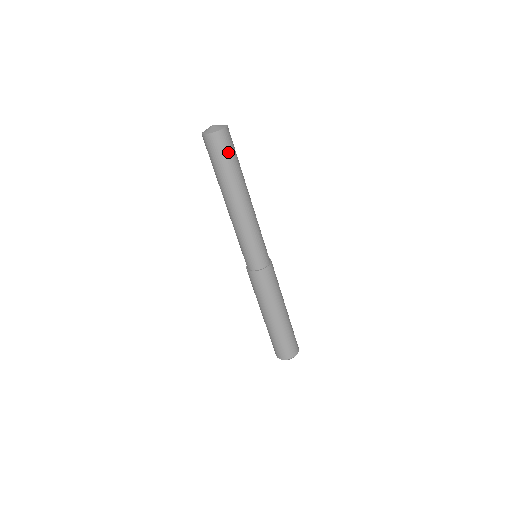
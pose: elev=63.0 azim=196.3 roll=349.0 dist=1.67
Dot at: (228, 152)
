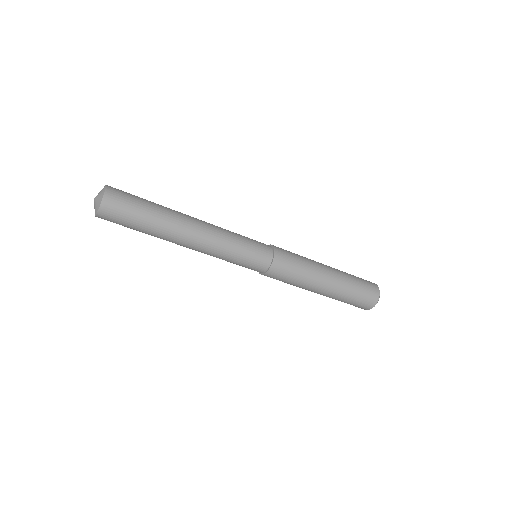
Dot at: (132, 202)
